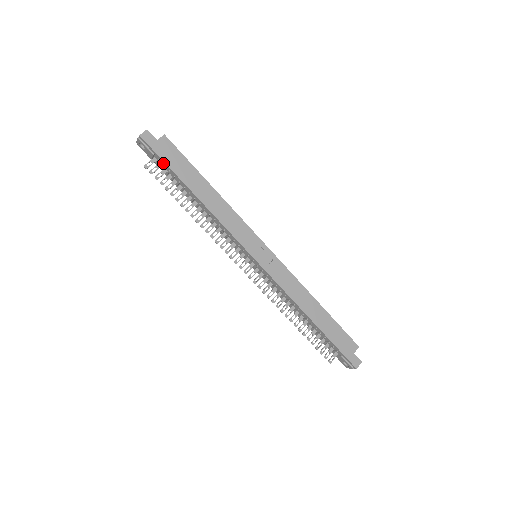
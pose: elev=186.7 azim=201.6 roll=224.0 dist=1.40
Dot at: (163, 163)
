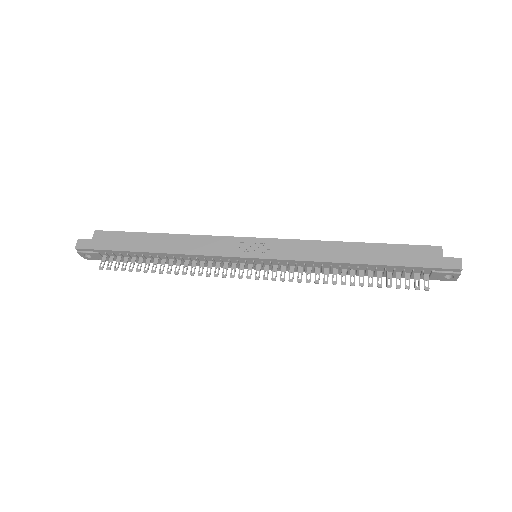
Dot at: (110, 252)
